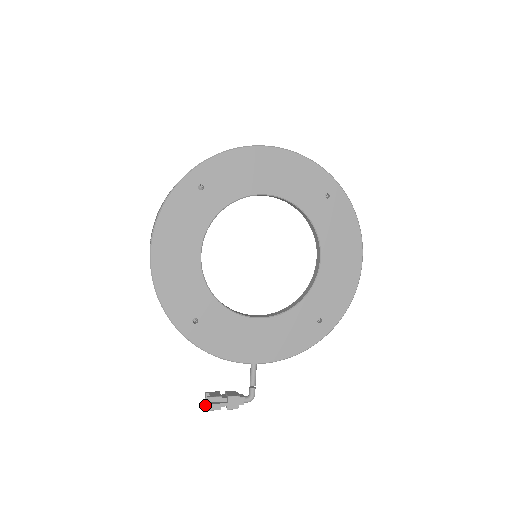
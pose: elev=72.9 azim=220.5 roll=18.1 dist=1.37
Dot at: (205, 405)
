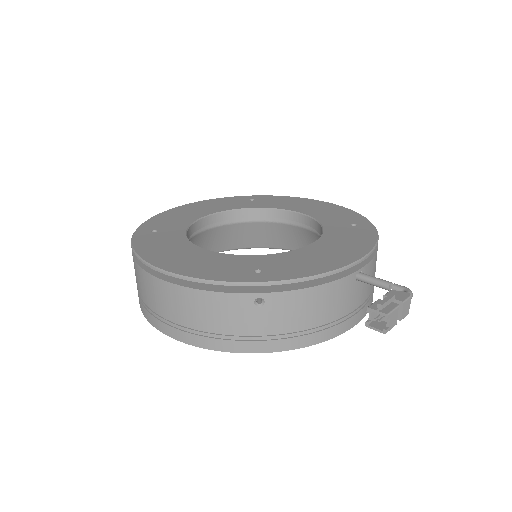
Dot at: (383, 329)
